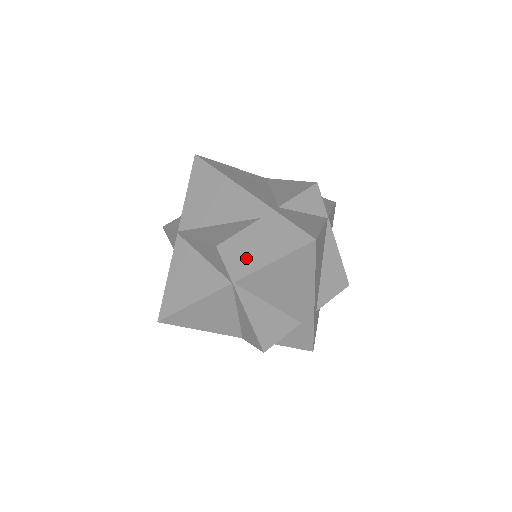
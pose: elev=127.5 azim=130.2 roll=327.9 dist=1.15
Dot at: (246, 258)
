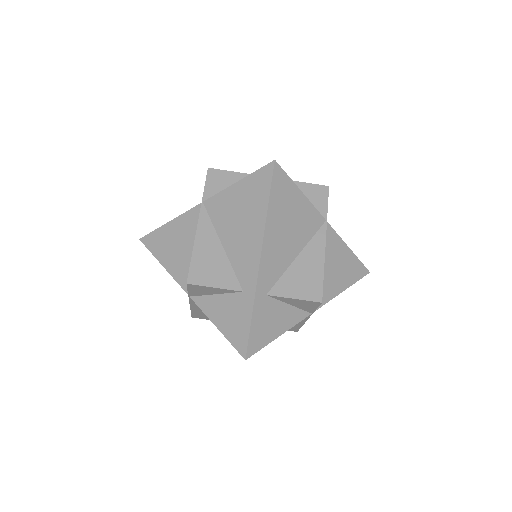
Dot at: (209, 297)
